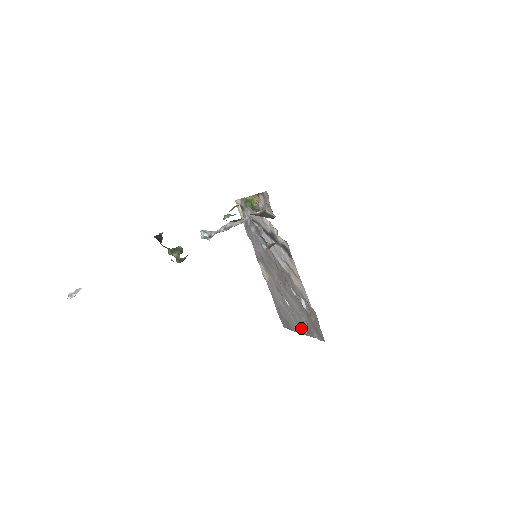
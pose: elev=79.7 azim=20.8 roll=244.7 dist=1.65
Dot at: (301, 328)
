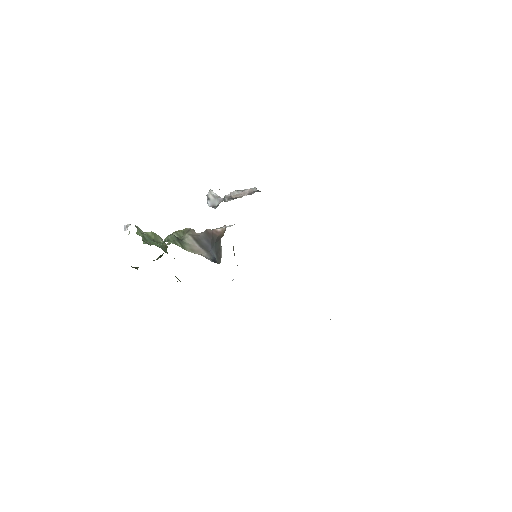
Dot at: occluded
